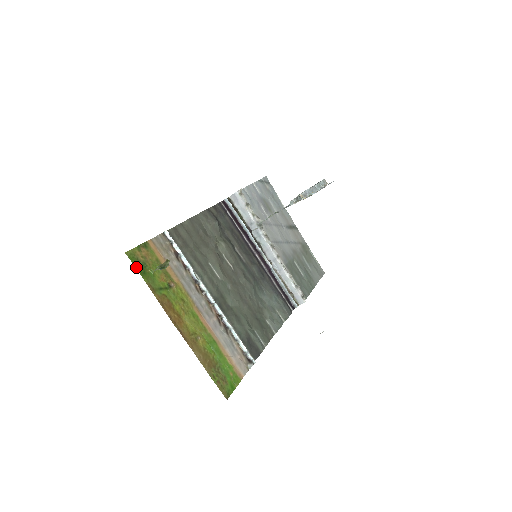
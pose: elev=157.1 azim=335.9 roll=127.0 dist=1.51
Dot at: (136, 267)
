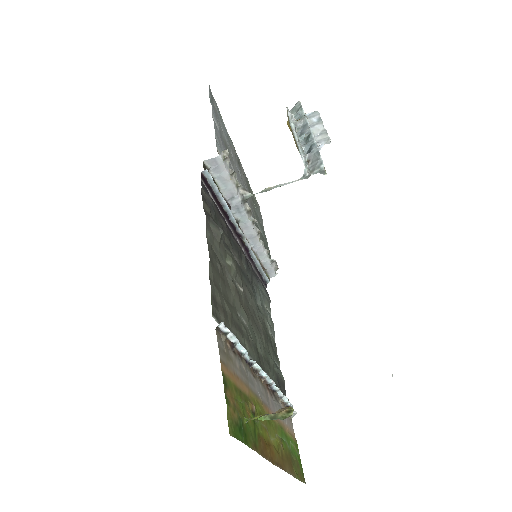
Dot at: (241, 440)
